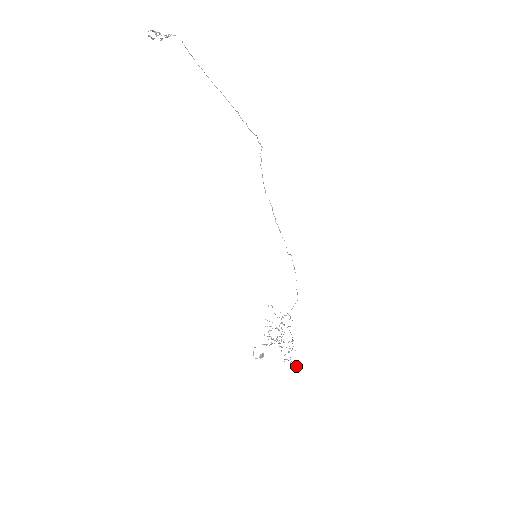
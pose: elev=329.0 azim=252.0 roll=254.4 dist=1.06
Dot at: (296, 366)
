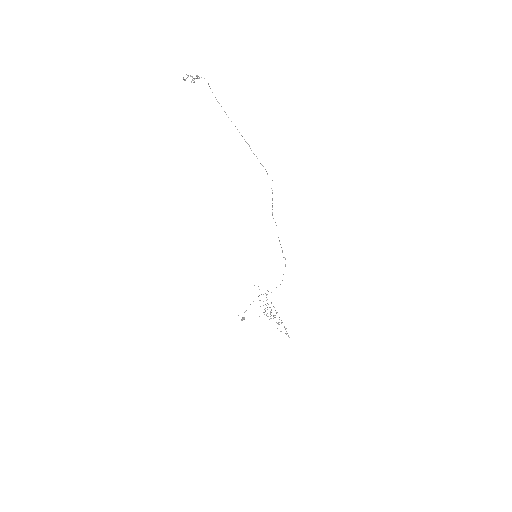
Dot at: (288, 336)
